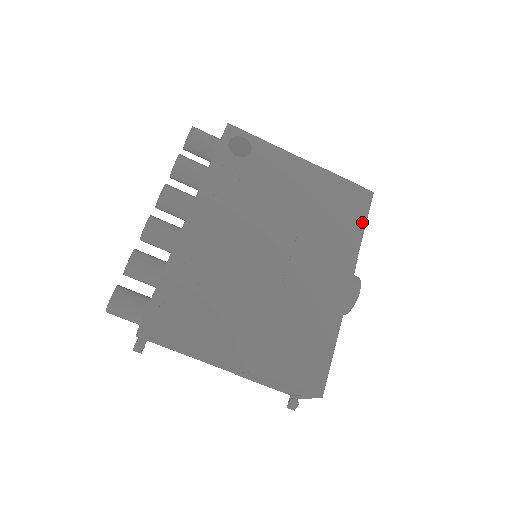
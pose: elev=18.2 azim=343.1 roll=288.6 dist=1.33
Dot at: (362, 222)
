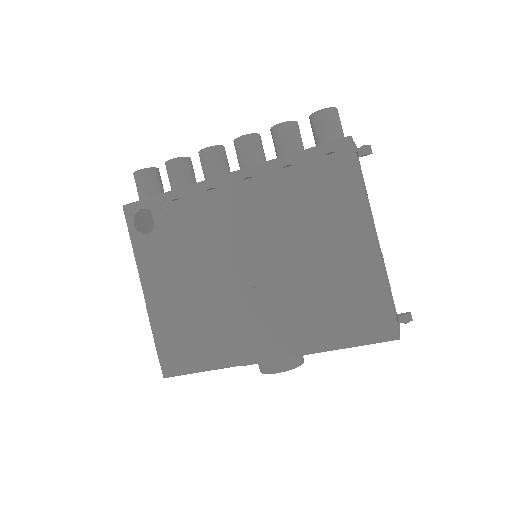
Dot at: (350, 342)
